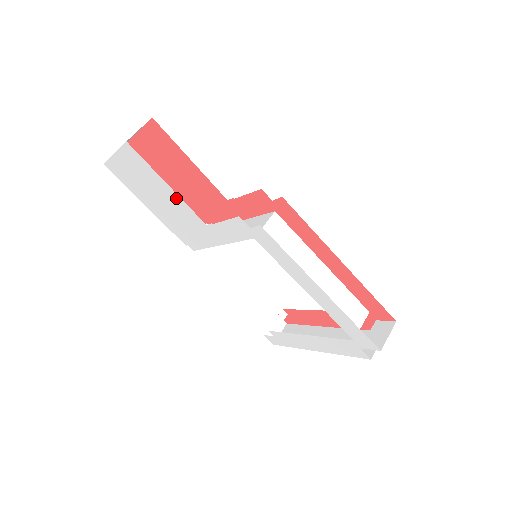
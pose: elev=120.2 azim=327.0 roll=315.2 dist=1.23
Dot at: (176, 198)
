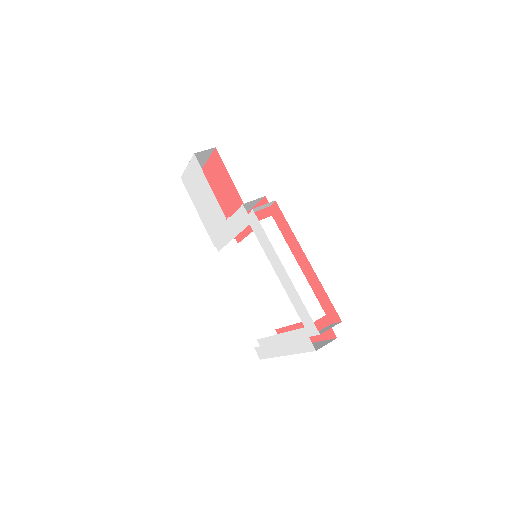
Dot at: (213, 198)
